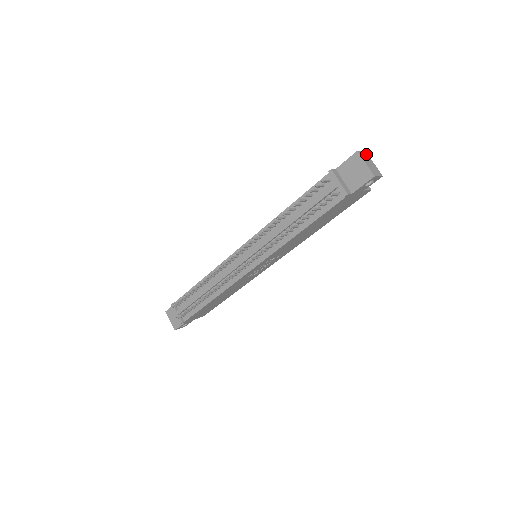
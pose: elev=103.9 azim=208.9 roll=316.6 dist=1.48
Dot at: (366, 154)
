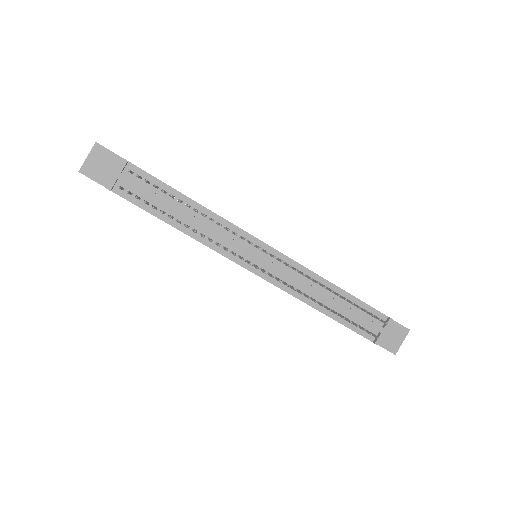
Dot at: occluded
